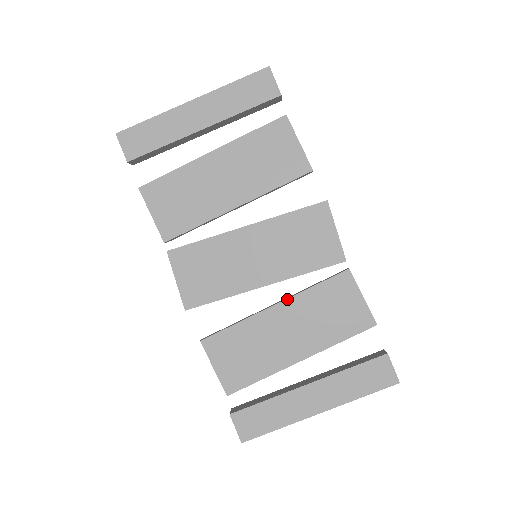
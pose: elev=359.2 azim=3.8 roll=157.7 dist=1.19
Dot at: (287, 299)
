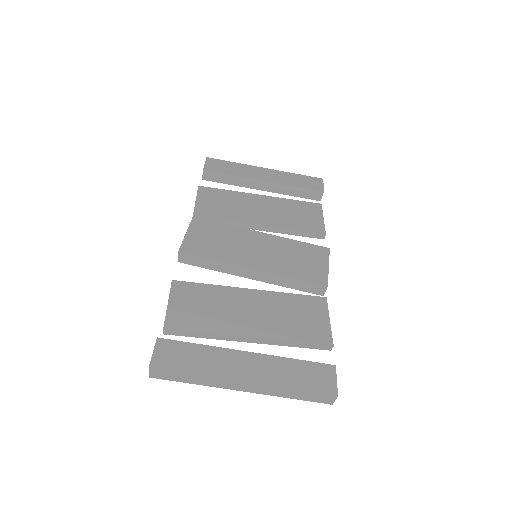
Dot at: (265, 290)
